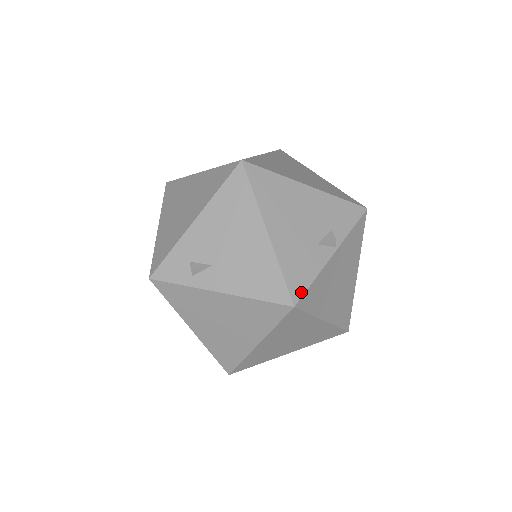
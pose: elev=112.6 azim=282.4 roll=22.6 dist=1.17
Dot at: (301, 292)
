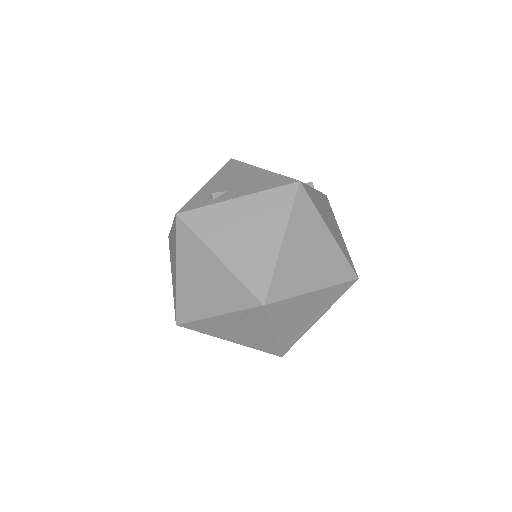
Dot at: occluded
